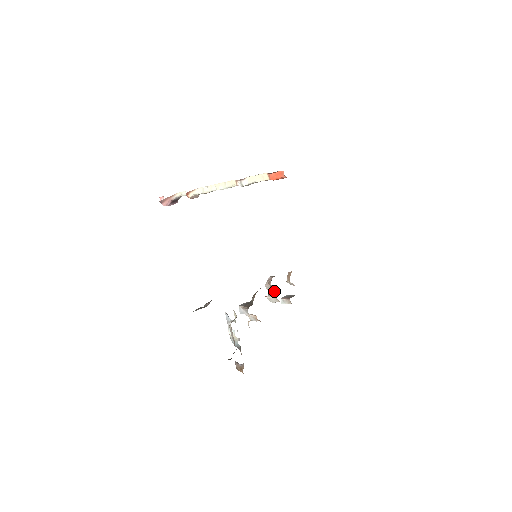
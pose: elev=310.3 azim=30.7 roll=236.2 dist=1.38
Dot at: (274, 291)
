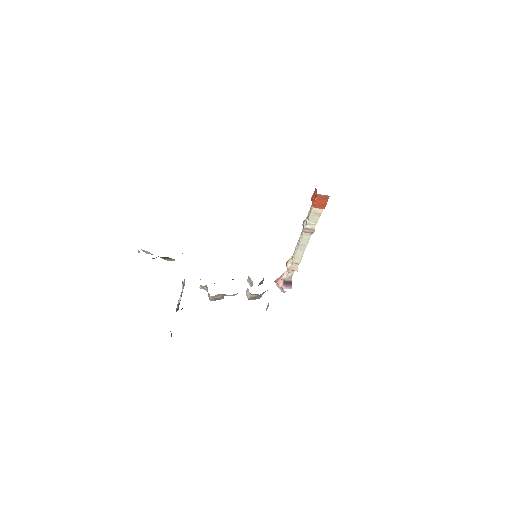
Dot at: (252, 285)
